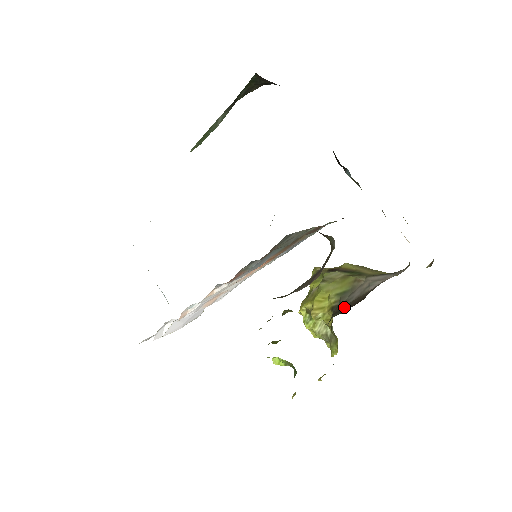
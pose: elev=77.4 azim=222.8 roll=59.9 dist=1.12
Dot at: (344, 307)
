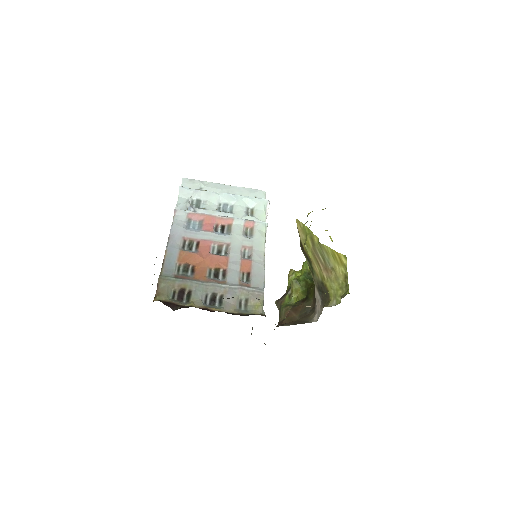
Dot at: occluded
